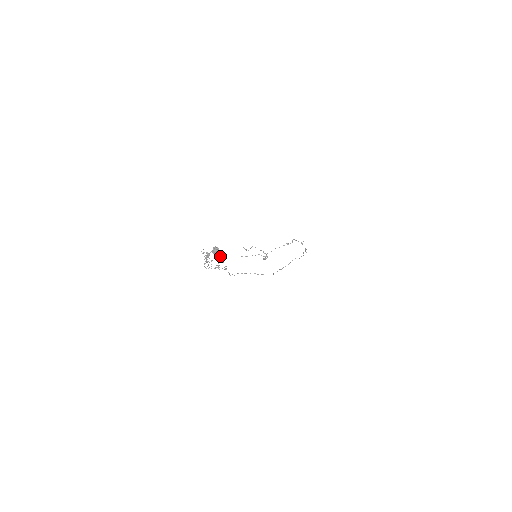
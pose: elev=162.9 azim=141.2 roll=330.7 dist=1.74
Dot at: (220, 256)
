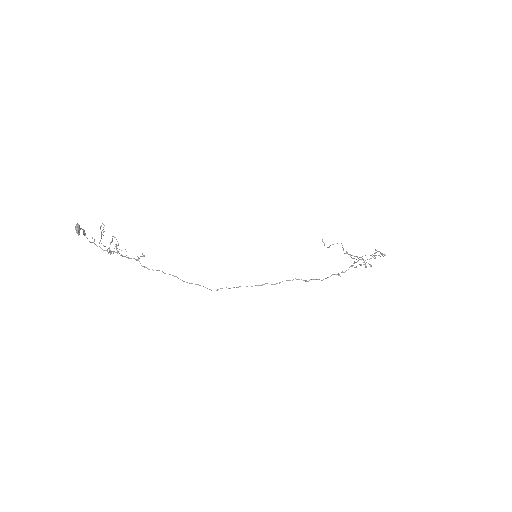
Dot at: occluded
